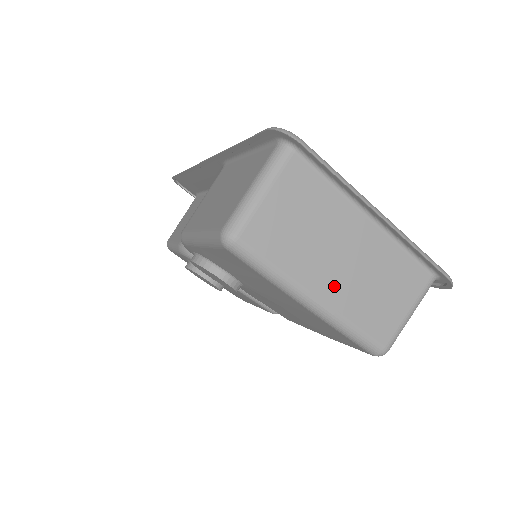
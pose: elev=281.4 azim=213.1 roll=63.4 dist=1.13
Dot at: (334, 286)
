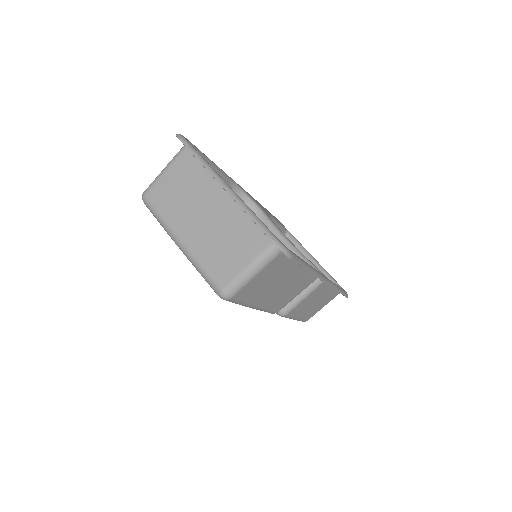
Dot at: (193, 234)
